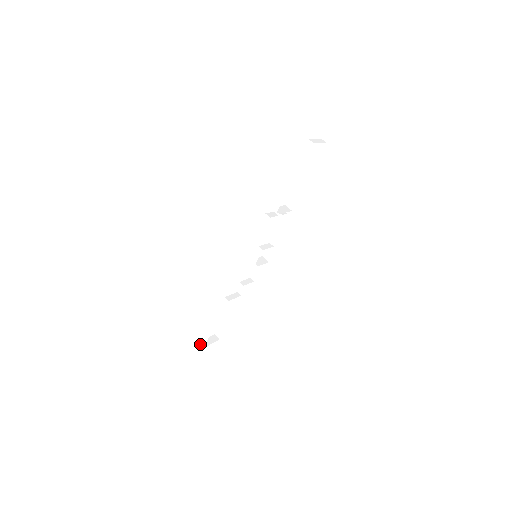
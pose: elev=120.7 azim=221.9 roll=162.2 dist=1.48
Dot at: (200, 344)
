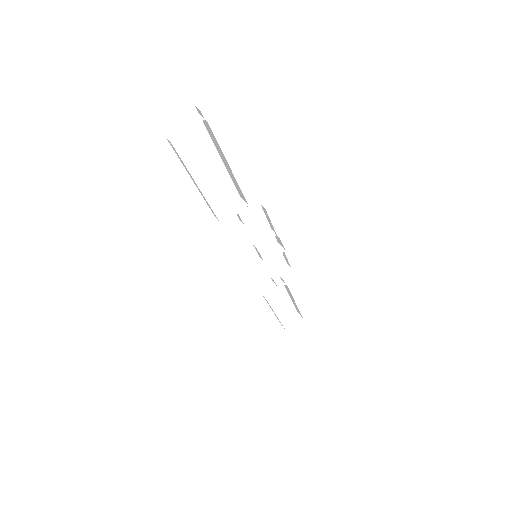
Dot at: (282, 328)
